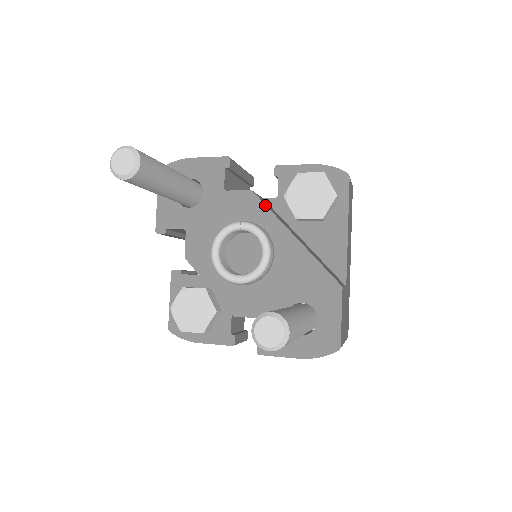
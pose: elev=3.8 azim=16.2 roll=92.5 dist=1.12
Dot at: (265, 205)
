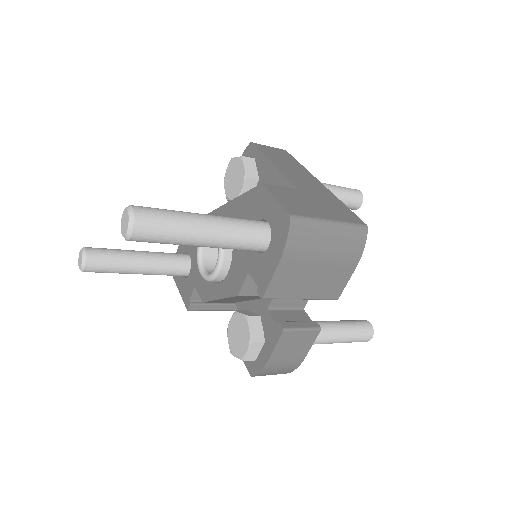
Dot at: (209, 213)
